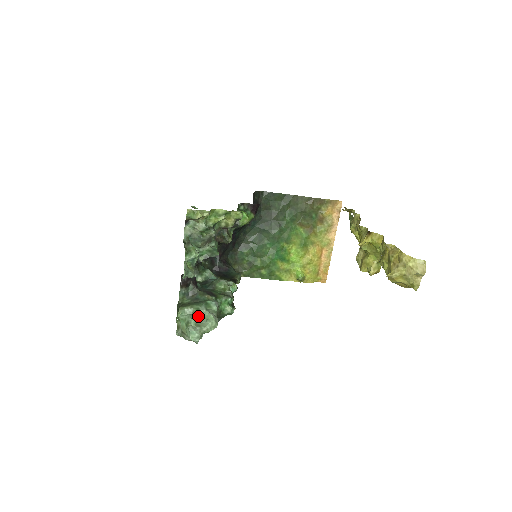
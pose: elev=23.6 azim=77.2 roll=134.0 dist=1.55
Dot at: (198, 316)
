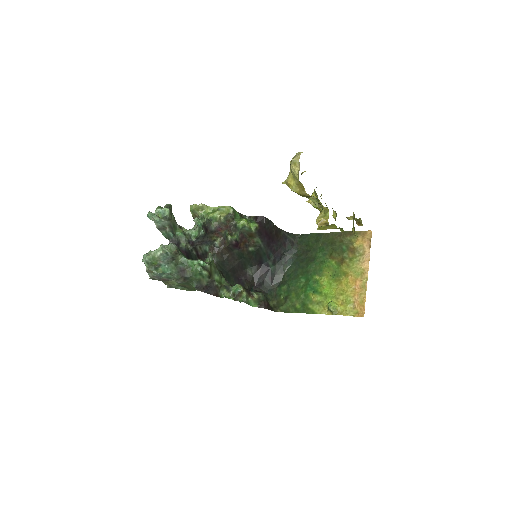
Dot at: occluded
